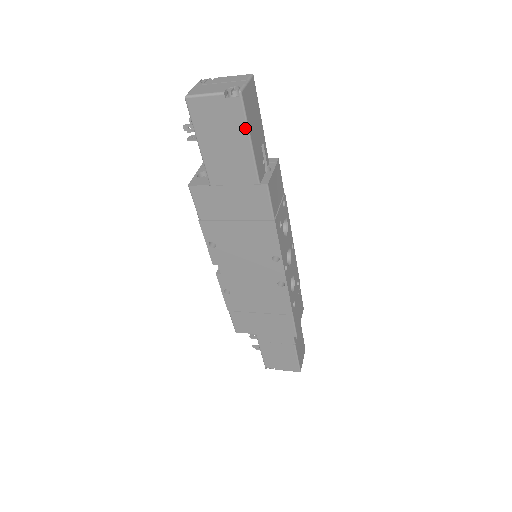
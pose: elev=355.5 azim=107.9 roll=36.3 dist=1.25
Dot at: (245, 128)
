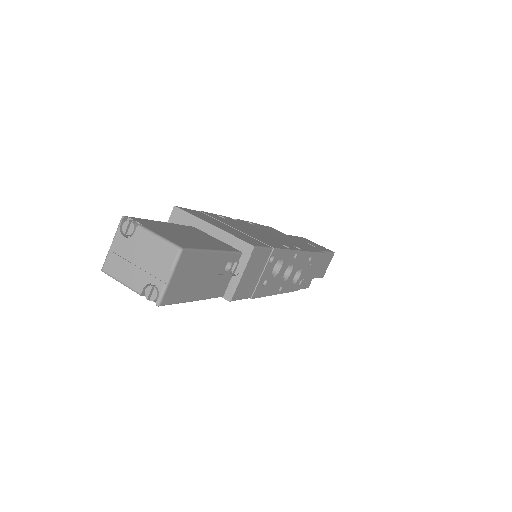
Dot at: (182, 301)
